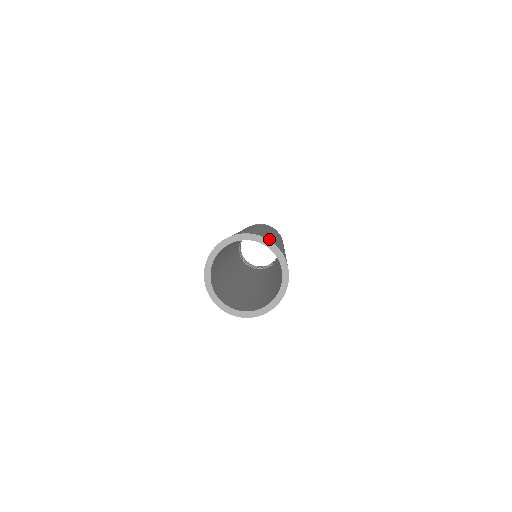
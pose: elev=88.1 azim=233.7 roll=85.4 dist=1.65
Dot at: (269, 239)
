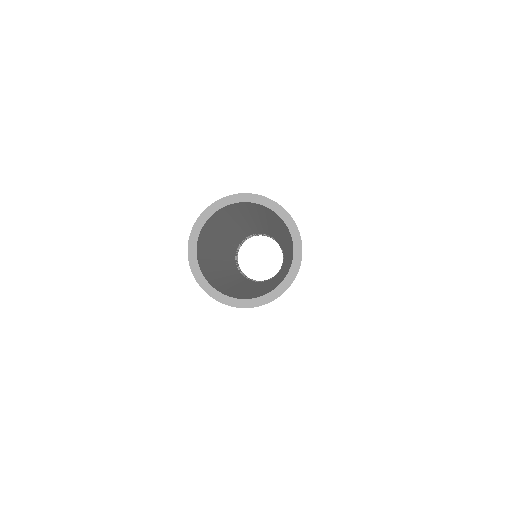
Dot at: occluded
